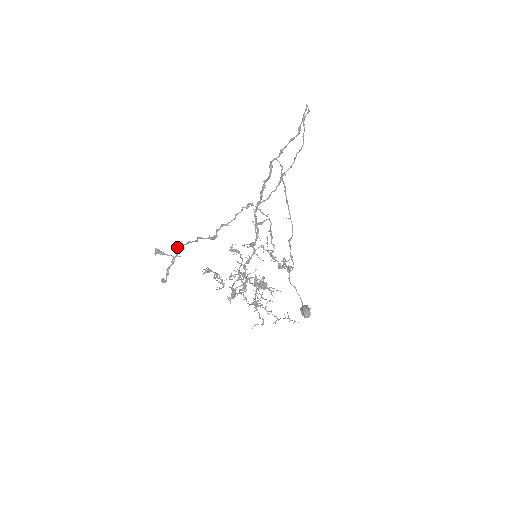
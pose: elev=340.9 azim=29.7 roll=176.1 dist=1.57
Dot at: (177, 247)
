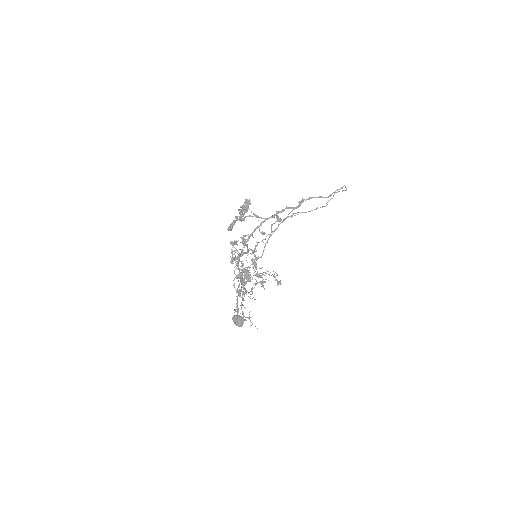
Dot at: (247, 209)
